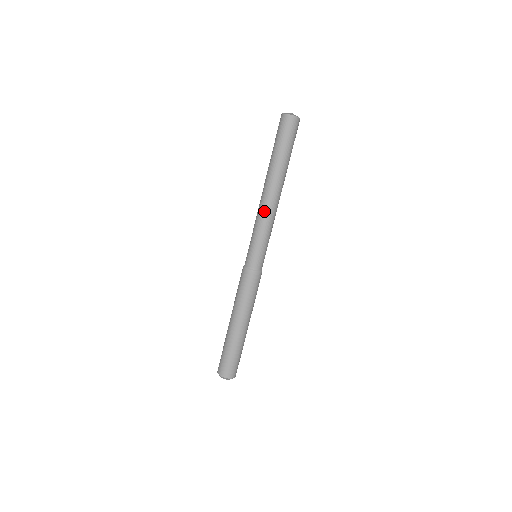
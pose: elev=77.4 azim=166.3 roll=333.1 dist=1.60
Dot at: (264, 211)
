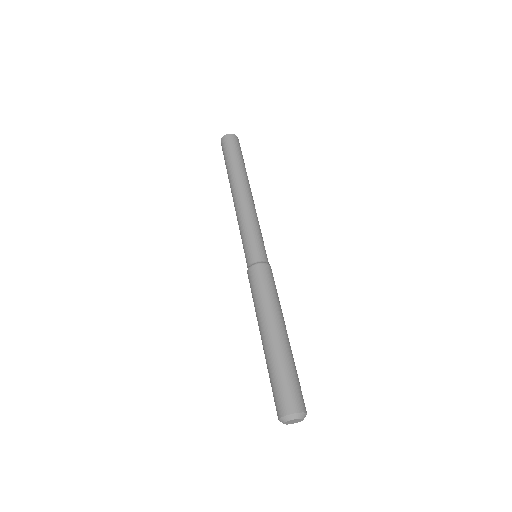
Dot at: (240, 208)
